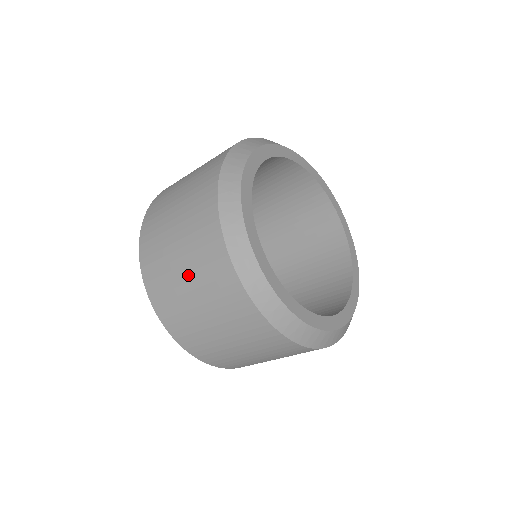
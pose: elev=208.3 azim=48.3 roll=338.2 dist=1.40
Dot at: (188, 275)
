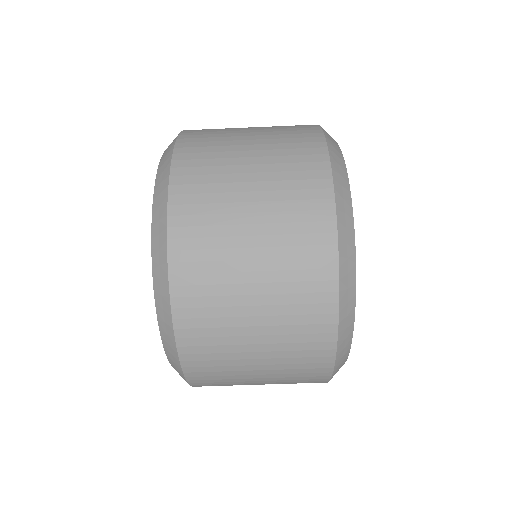
Dot at: (258, 204)
